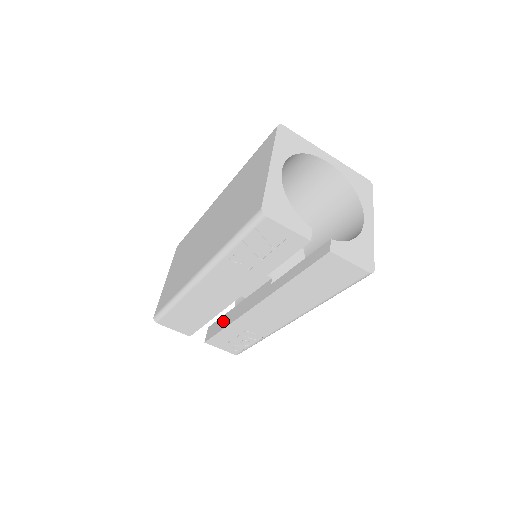
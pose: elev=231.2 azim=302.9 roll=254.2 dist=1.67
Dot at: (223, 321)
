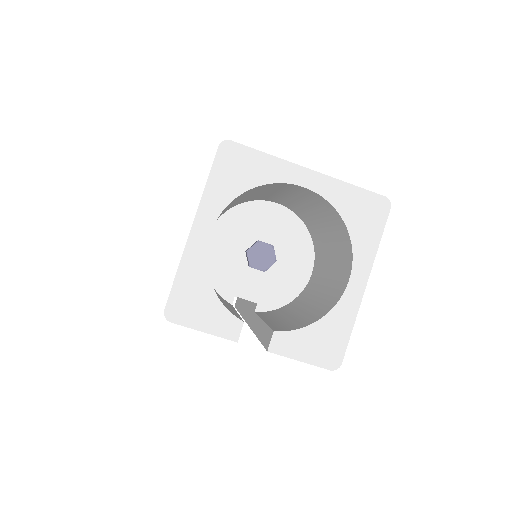
Dot at: (241, 301)
